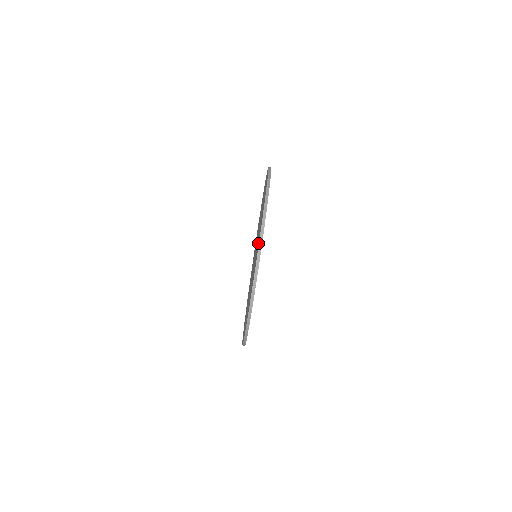
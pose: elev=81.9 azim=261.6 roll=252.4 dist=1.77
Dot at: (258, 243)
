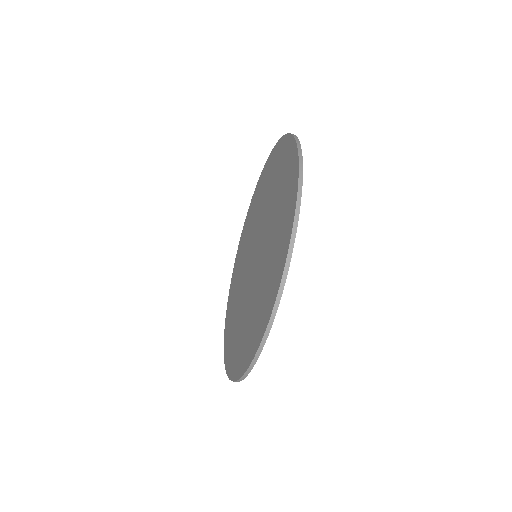
Dot at: (279, 260)
